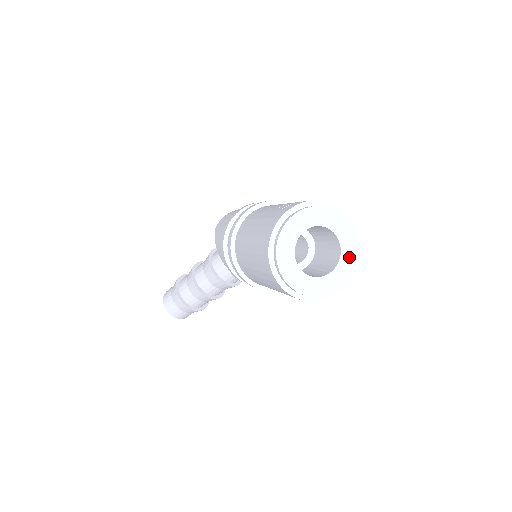
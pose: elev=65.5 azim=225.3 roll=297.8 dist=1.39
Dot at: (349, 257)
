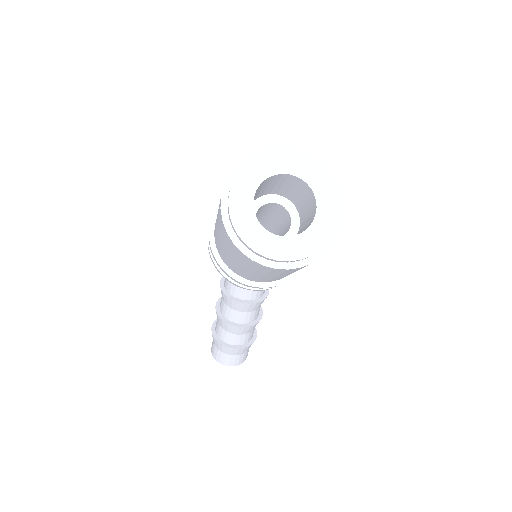
Dot at: (325, 189)
